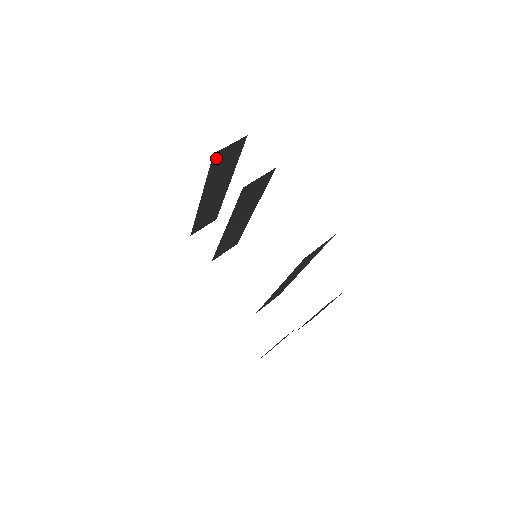
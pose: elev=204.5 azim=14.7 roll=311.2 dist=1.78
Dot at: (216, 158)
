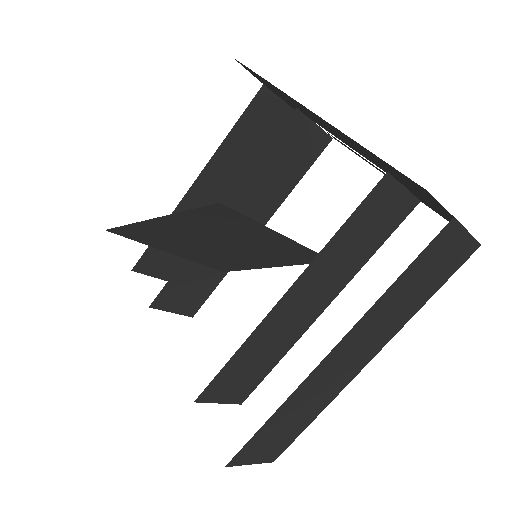
Dot at: (259, 102)
